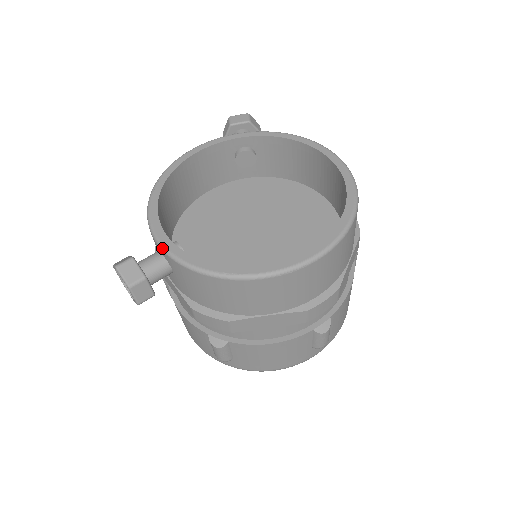
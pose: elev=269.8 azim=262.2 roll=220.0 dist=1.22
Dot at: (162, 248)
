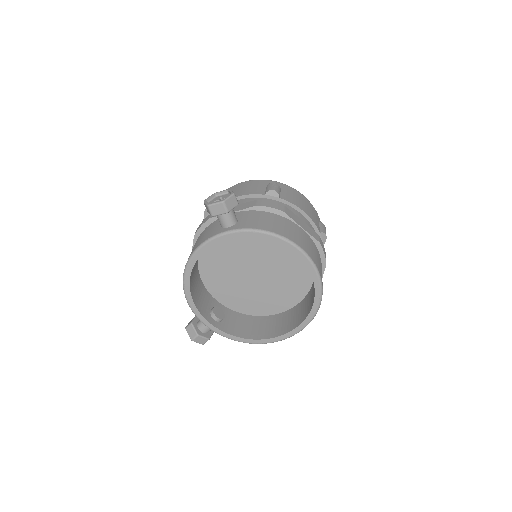
Dot at: (212, 330)
